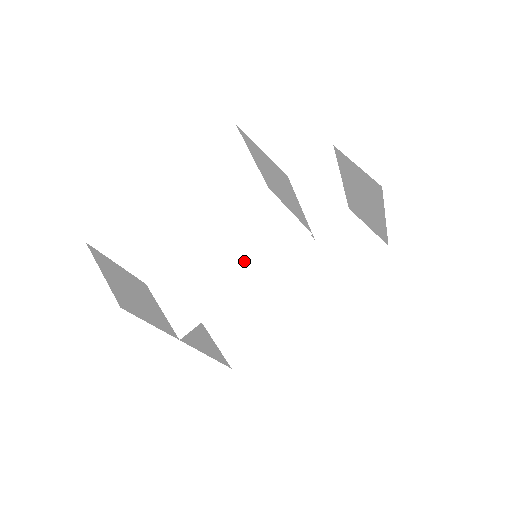
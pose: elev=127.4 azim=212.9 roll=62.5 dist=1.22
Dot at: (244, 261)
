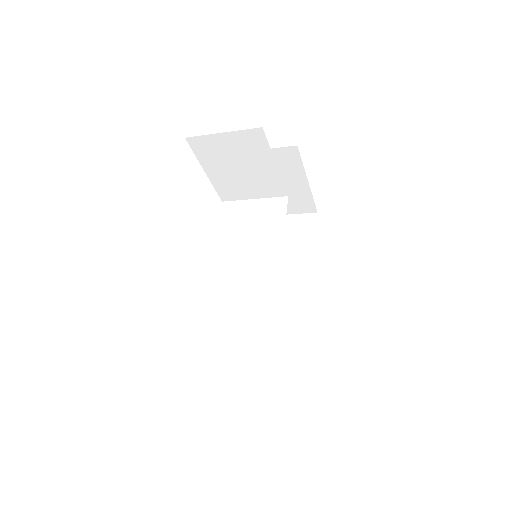
Dot at: (259, 251)
